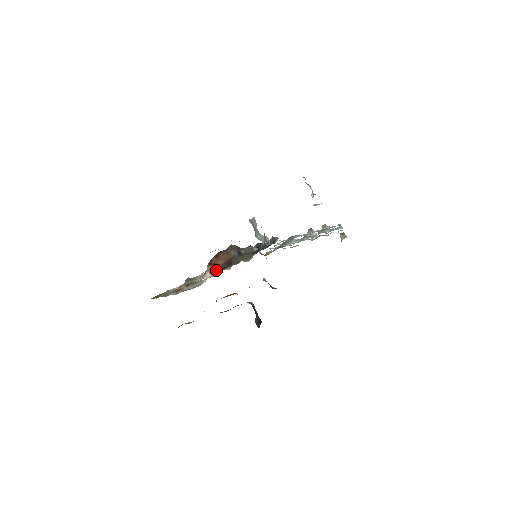
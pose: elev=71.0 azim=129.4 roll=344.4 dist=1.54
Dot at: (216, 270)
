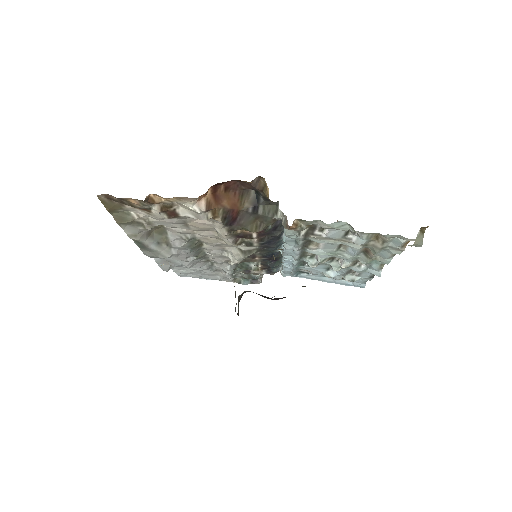
Dot at: (214, 210)
